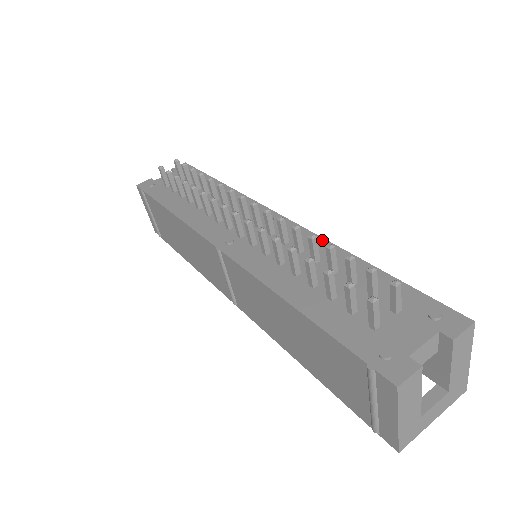
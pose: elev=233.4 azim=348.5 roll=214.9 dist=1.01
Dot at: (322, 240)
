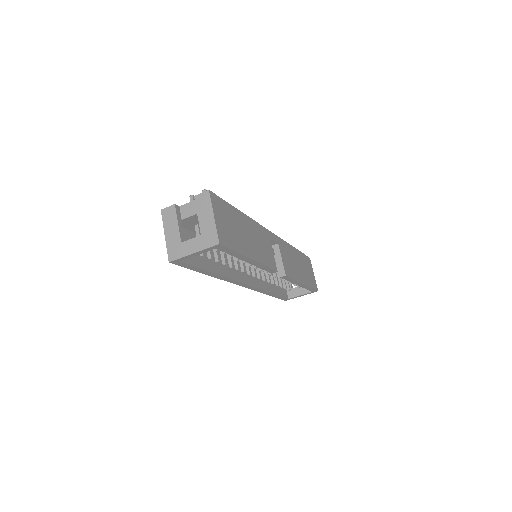
Dot at: occluded
